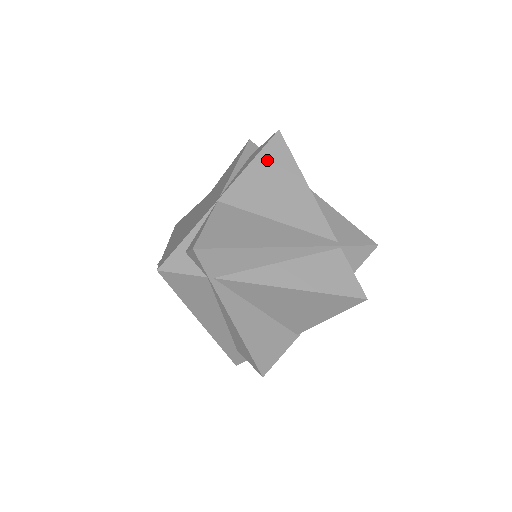
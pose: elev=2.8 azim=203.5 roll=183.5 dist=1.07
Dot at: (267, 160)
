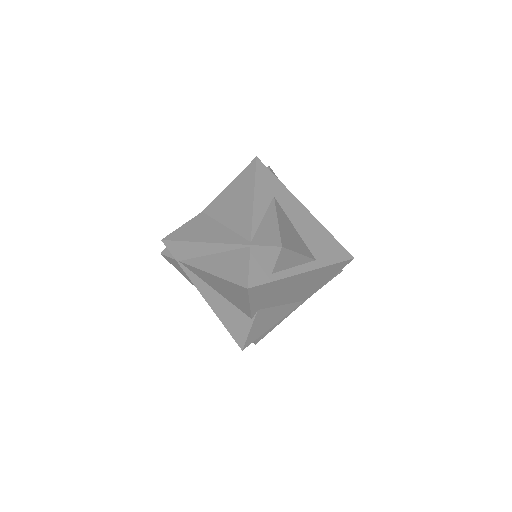
Dot at: (239, 181)
